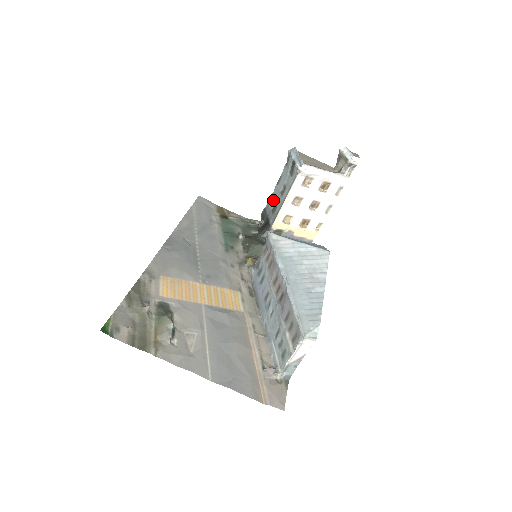
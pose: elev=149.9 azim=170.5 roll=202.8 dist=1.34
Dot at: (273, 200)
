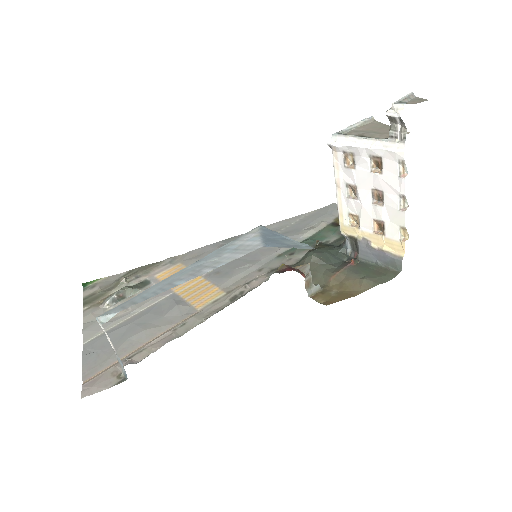
Dot at: occluded
